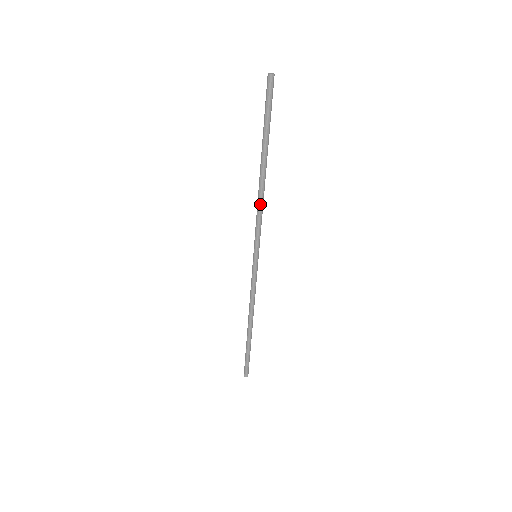
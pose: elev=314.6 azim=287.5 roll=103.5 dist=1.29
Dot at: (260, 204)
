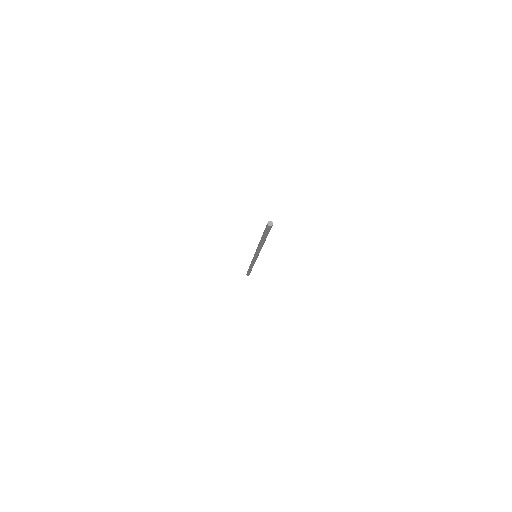
Dot at: (260, 249)
